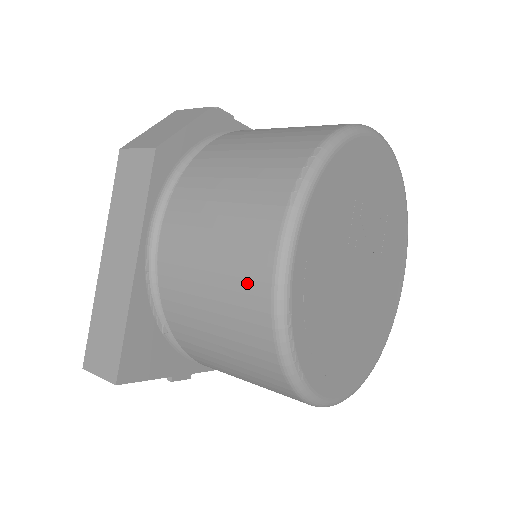
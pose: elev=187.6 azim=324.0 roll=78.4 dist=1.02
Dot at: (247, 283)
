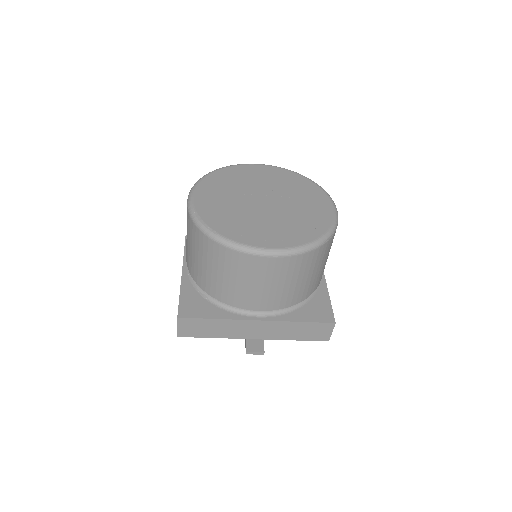
Dot at: occluded
